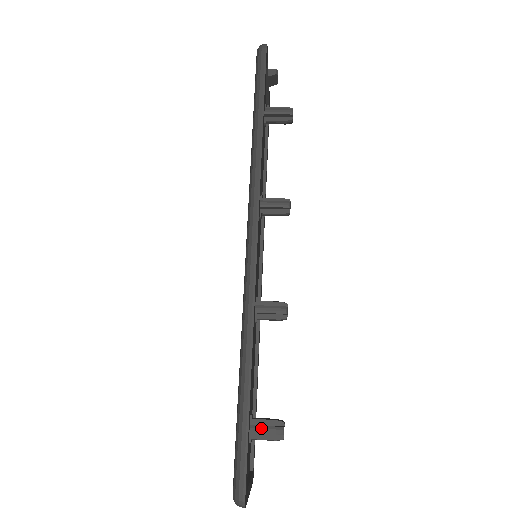
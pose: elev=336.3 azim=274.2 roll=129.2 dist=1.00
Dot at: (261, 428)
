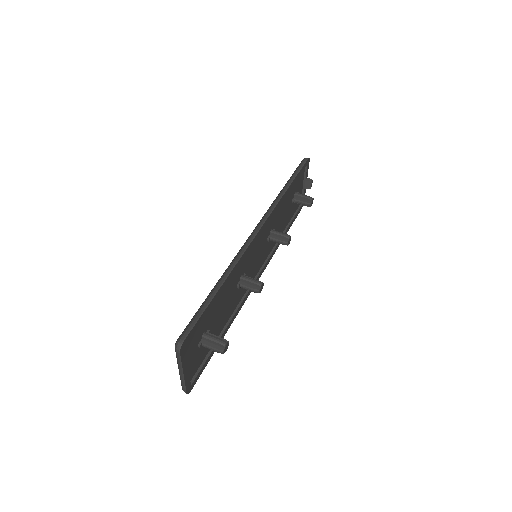
Dot at: (212, 336)
